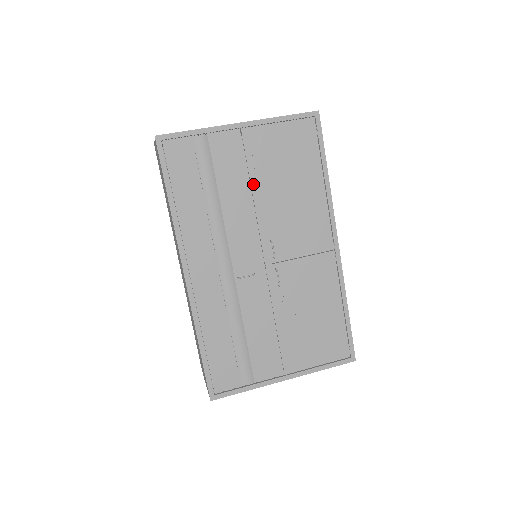
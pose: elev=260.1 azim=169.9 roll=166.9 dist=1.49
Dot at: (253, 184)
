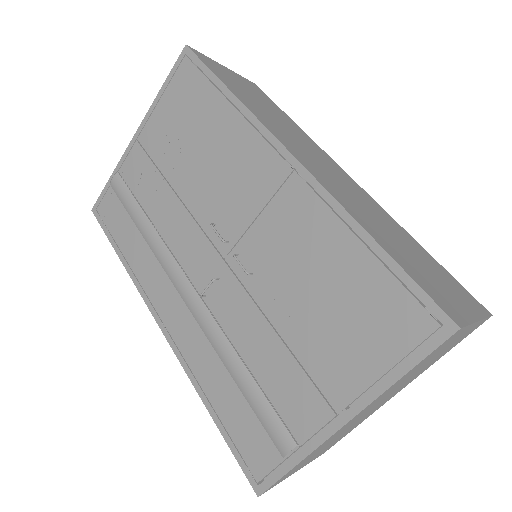
Dot at: (170, 179)
